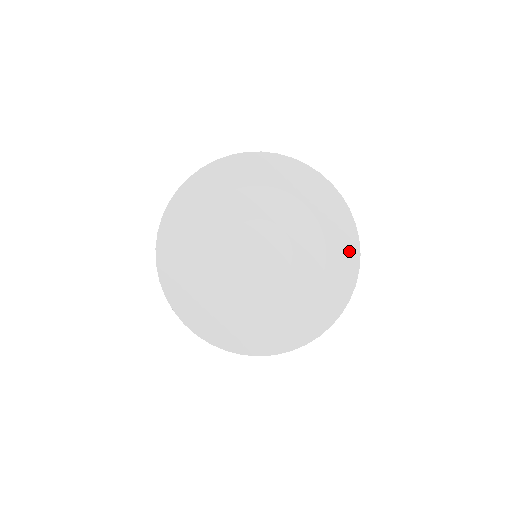
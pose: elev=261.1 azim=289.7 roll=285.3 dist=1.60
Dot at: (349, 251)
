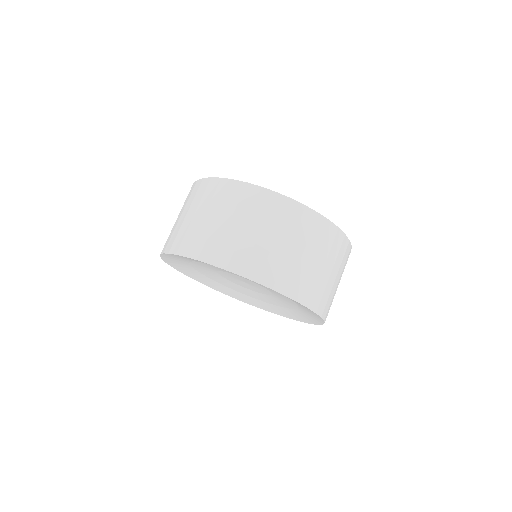
Dot at: (309, 320)
